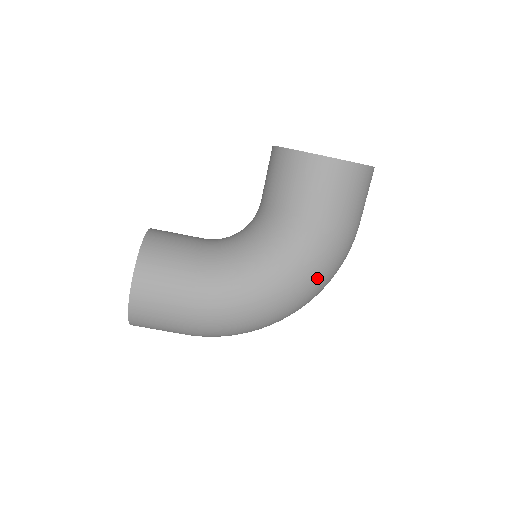
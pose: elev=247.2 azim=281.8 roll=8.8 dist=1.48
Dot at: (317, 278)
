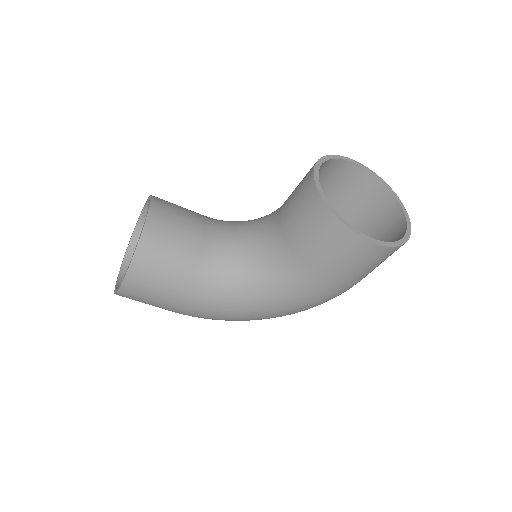
Dot at: occluded
